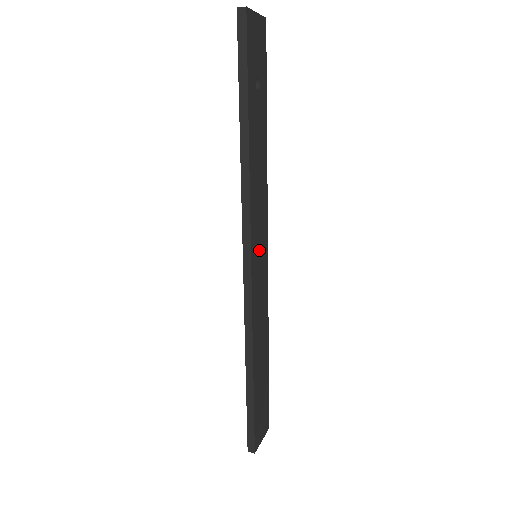
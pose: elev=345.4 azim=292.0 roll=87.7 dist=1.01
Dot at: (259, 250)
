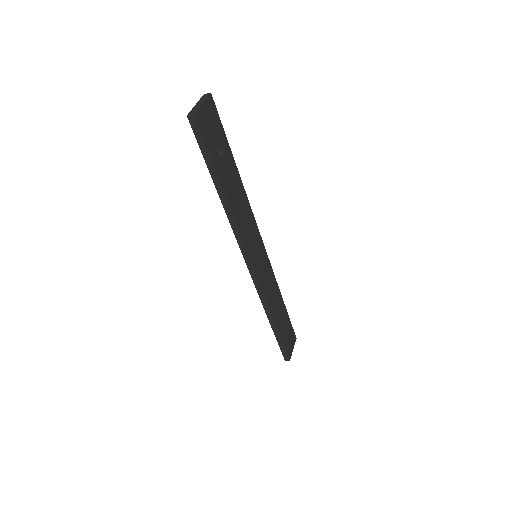
Dot at: (257, 253)
